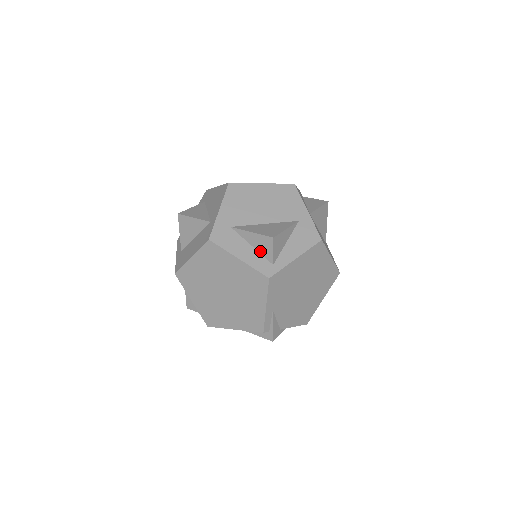
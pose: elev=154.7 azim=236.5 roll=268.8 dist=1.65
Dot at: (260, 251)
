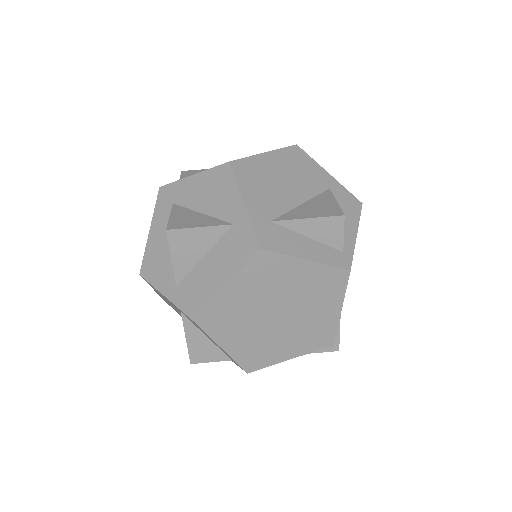
Dot at: (322, 240)
